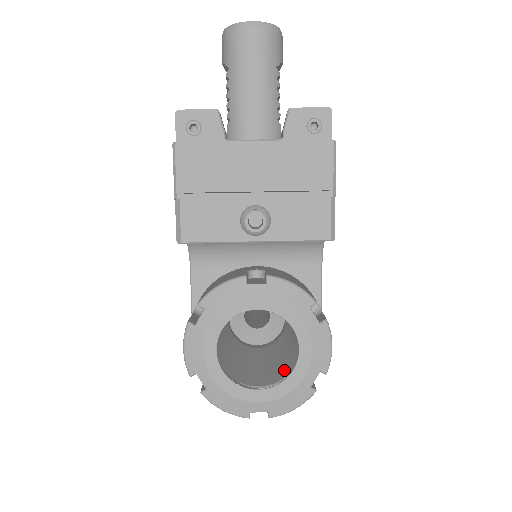
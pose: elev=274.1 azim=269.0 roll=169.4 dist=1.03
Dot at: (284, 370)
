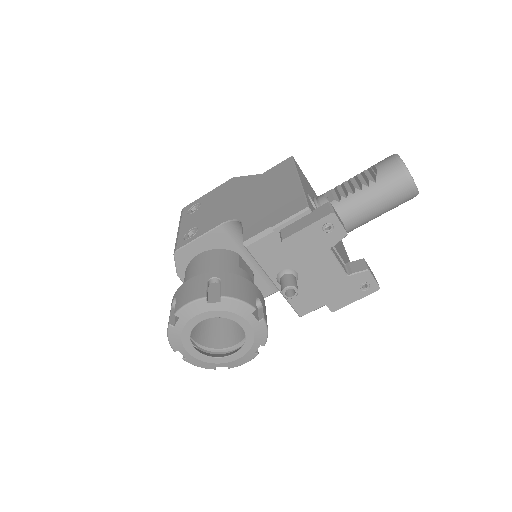
Dot at: (210, 341)
